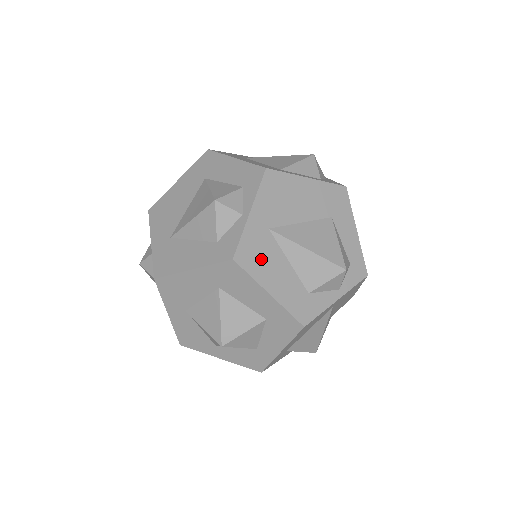
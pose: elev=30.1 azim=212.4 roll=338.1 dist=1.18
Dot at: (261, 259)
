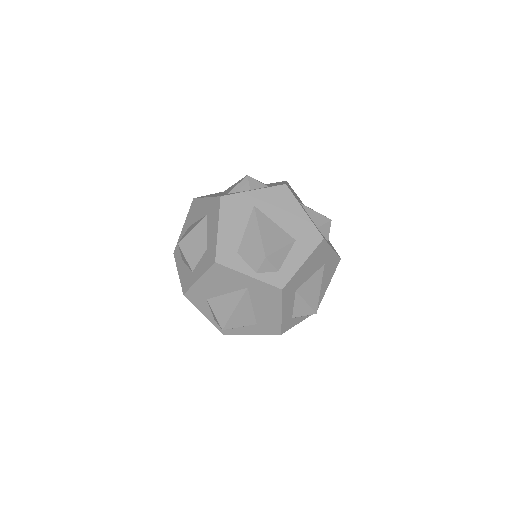
Dot at: (234, 212)
